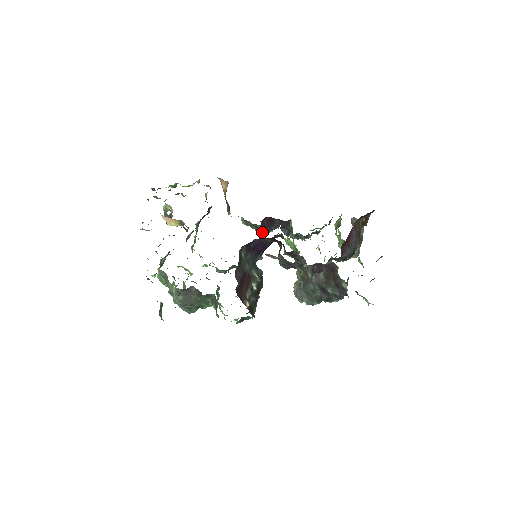
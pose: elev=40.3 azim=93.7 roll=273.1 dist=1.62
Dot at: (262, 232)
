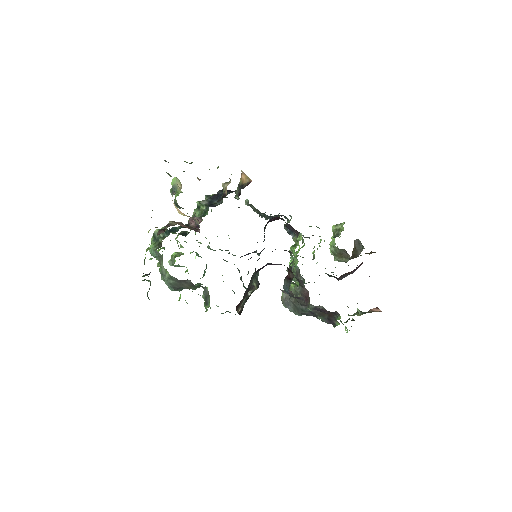
Dot at: occluded
